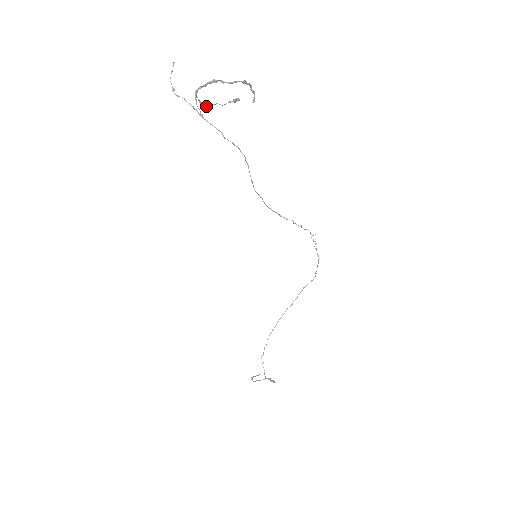
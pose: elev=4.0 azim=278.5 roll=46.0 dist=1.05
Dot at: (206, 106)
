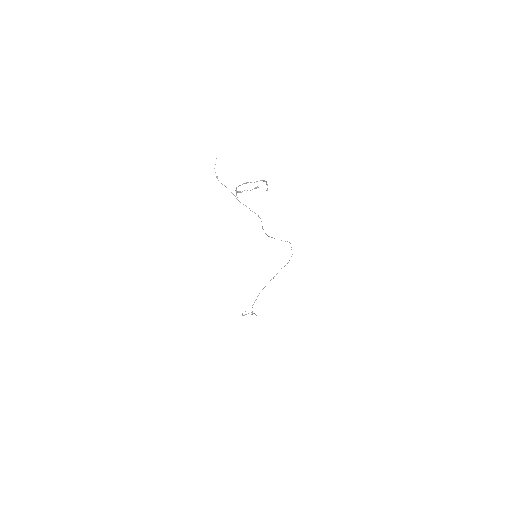
Dot at: (240, 192)
